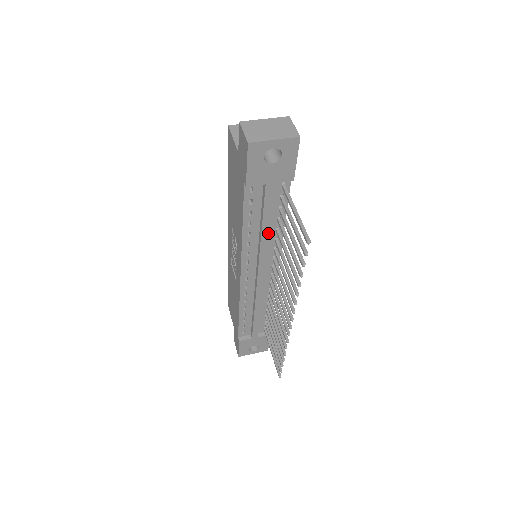
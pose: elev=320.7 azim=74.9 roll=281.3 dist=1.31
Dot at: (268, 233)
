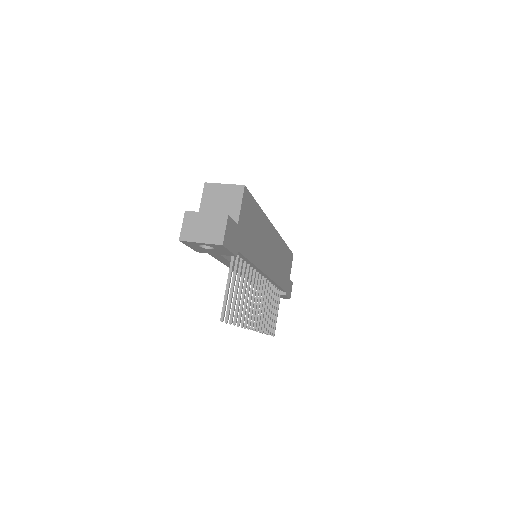
Dot at: occluded
